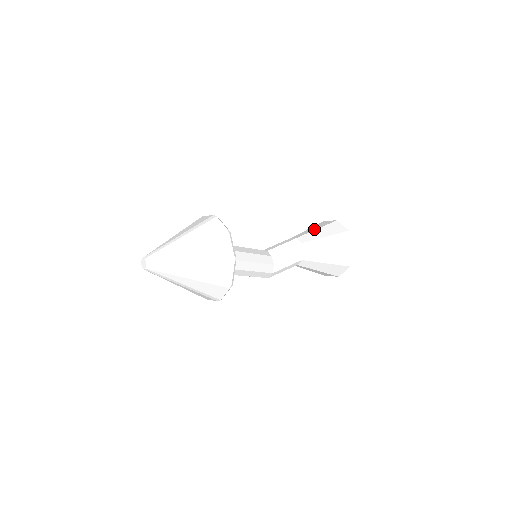
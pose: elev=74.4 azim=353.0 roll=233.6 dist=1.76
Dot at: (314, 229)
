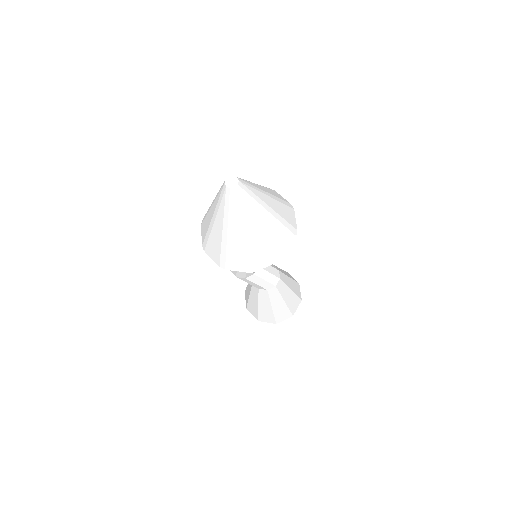
Dot at: occluded
